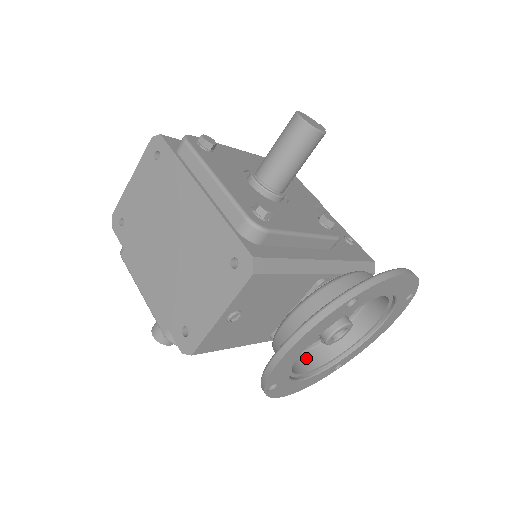
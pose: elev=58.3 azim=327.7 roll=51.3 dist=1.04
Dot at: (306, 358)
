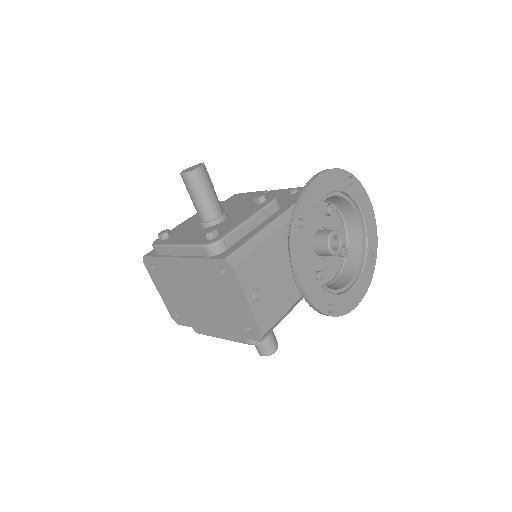
Dot at: (344, 275)
